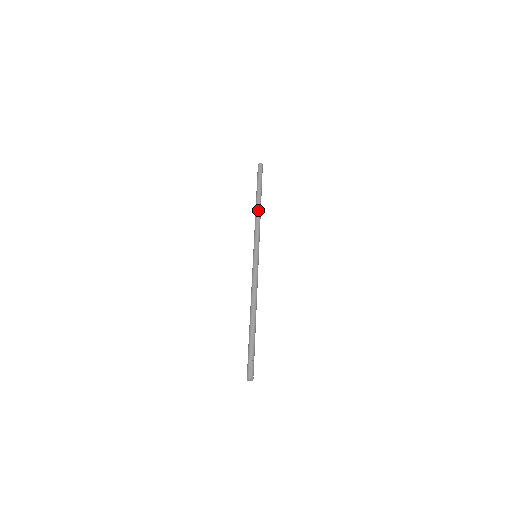
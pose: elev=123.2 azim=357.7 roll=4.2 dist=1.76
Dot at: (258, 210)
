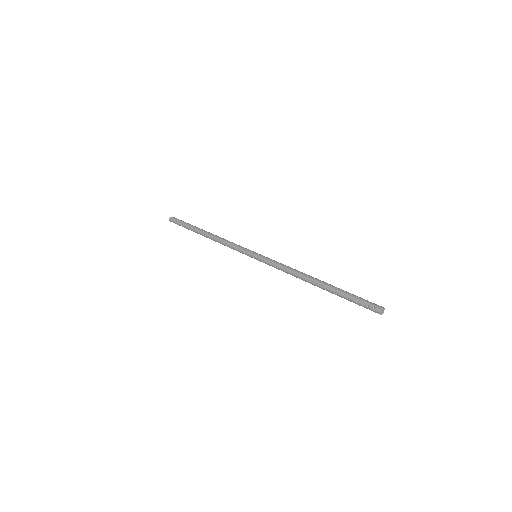
Dot at: (216, 235)
